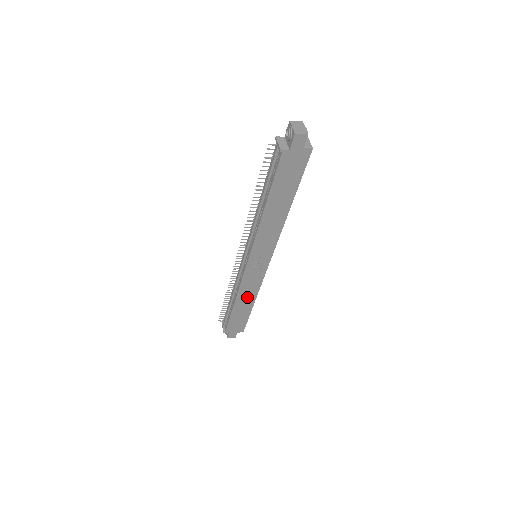
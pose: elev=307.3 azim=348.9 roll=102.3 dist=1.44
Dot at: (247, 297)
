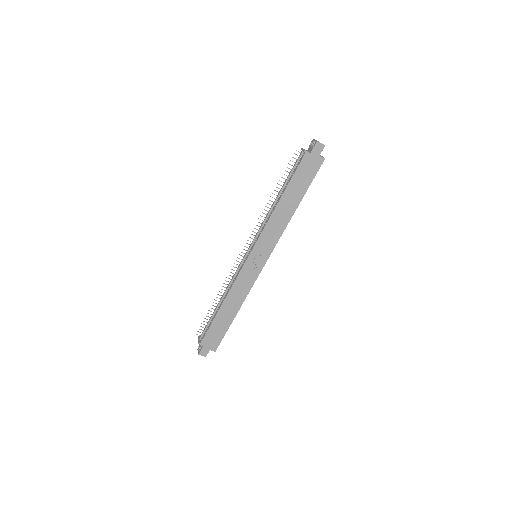
Dot at: (235, 300)
